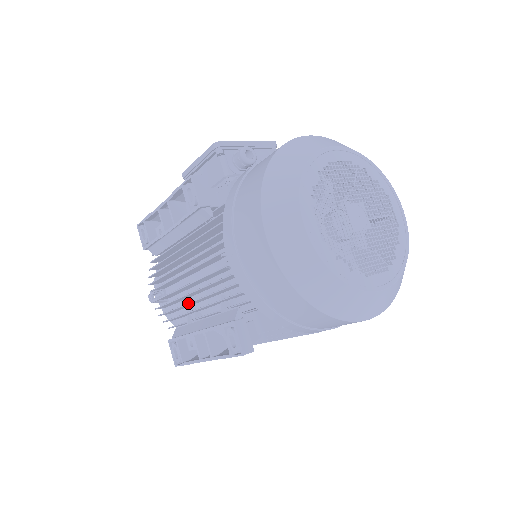
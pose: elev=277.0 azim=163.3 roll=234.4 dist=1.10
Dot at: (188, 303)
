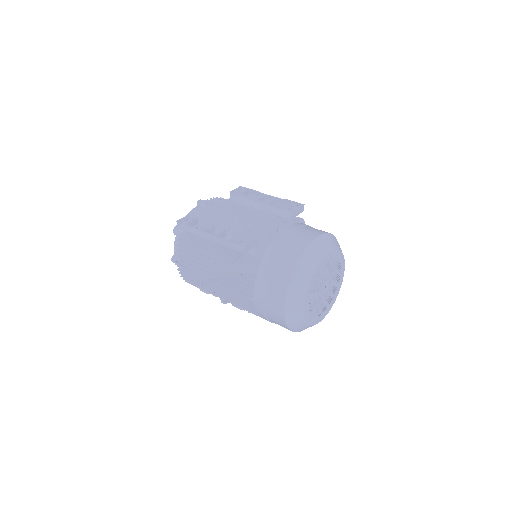
Dot at: occluded
